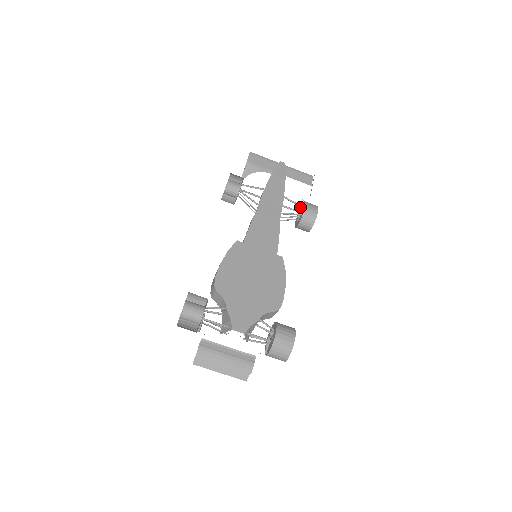
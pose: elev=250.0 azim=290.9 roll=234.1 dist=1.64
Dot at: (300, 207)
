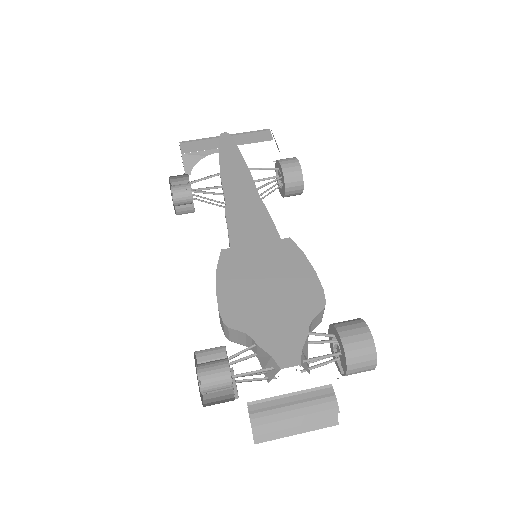
Dot at: (275, 171)
